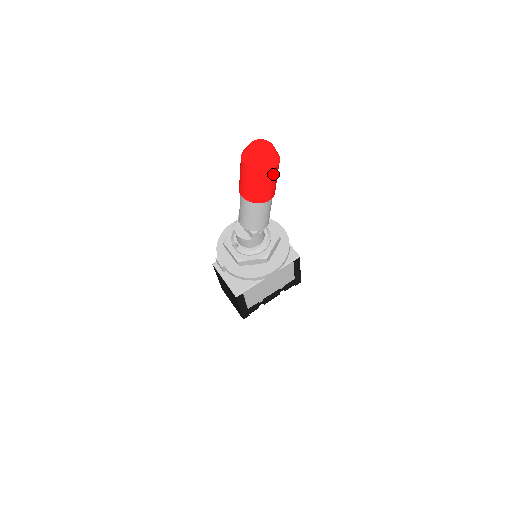
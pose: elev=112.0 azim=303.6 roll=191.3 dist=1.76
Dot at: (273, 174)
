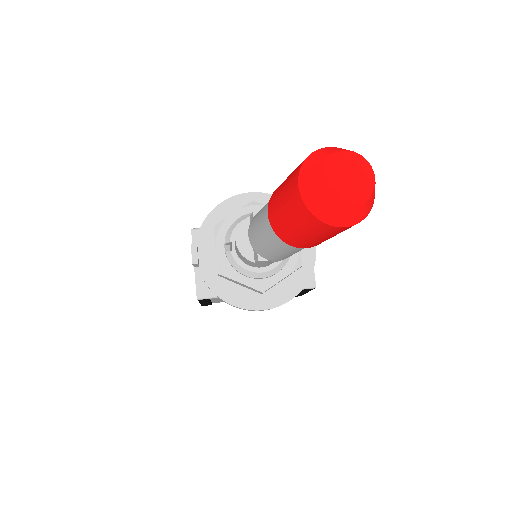
Dot at: (341, 230)
